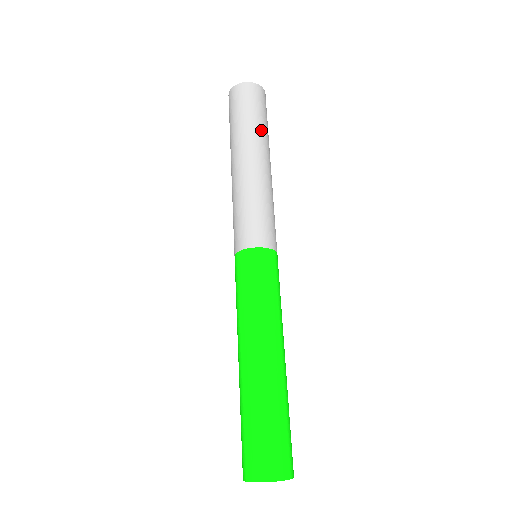
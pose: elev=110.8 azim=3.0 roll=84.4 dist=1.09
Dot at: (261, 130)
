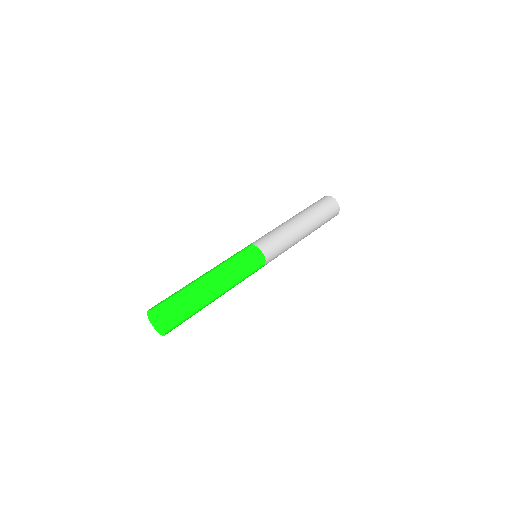
Dot at: (318, 219)
